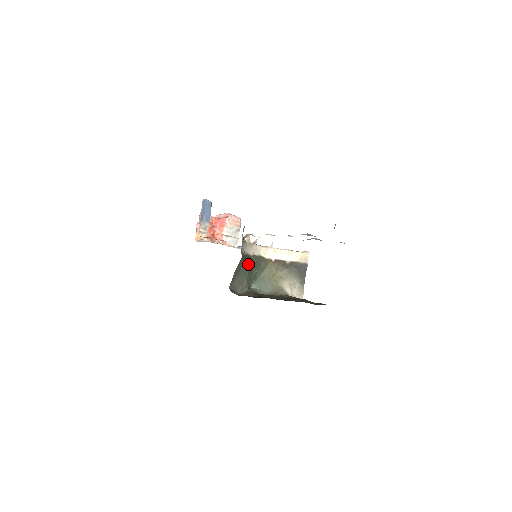
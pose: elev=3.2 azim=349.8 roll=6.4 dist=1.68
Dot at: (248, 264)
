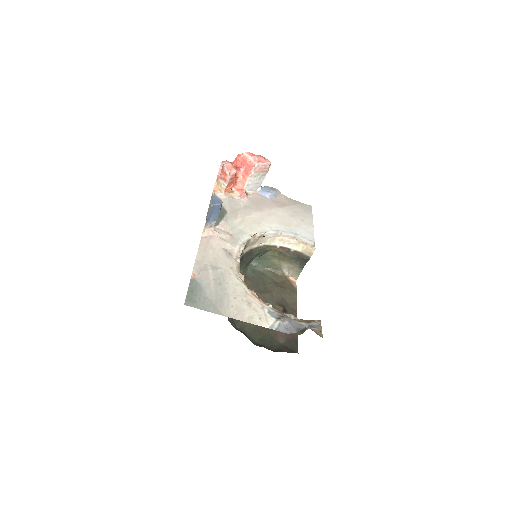
Dot at: (247, 260)
